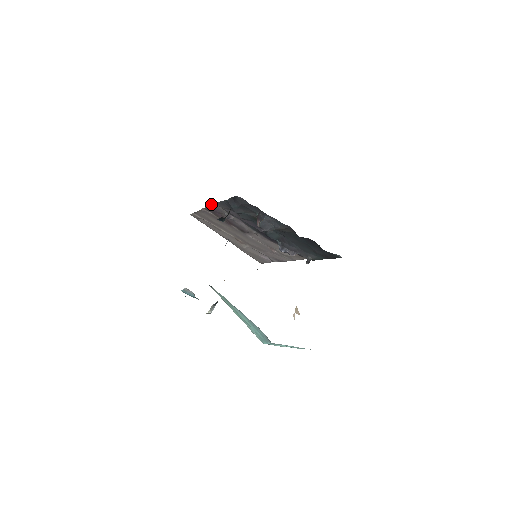
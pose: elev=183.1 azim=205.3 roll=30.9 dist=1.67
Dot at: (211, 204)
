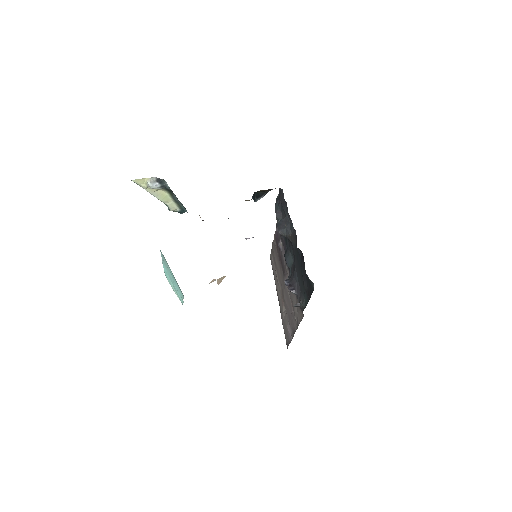
Dot at: occluded
